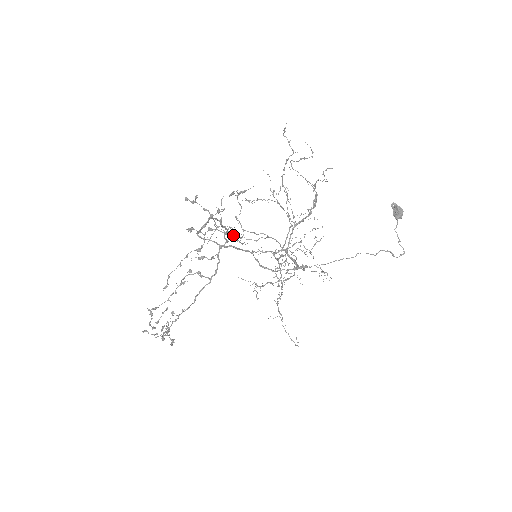
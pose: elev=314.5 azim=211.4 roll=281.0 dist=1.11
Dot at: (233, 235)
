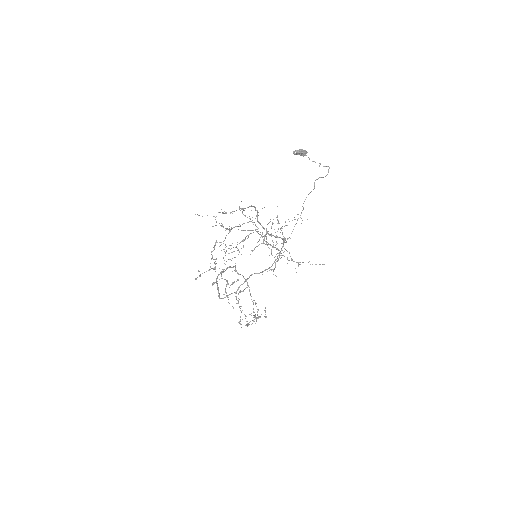
Dot at: occluded
